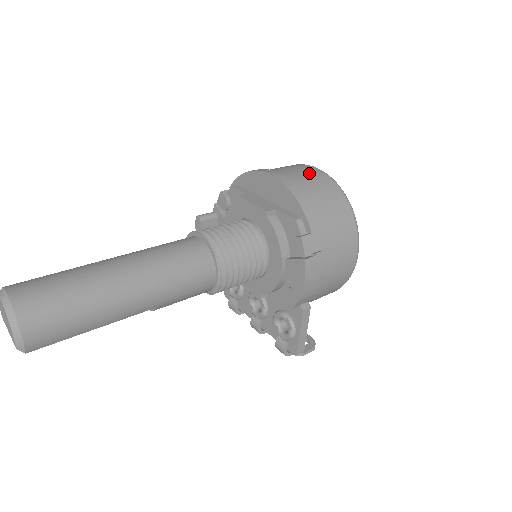
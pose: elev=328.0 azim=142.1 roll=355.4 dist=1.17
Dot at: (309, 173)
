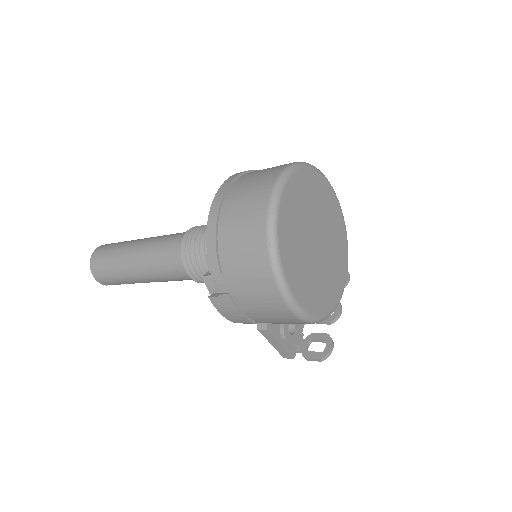
Dot at: (253, 197)
